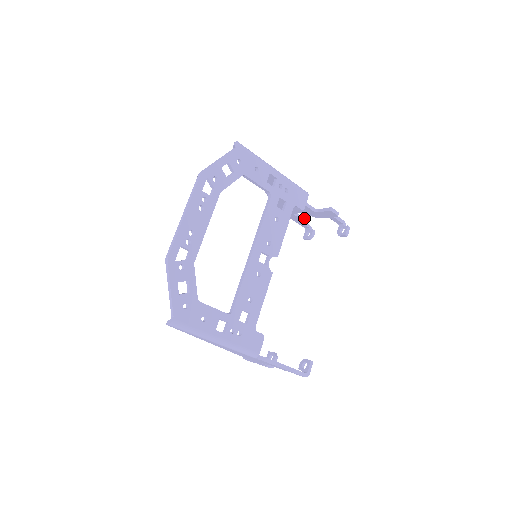
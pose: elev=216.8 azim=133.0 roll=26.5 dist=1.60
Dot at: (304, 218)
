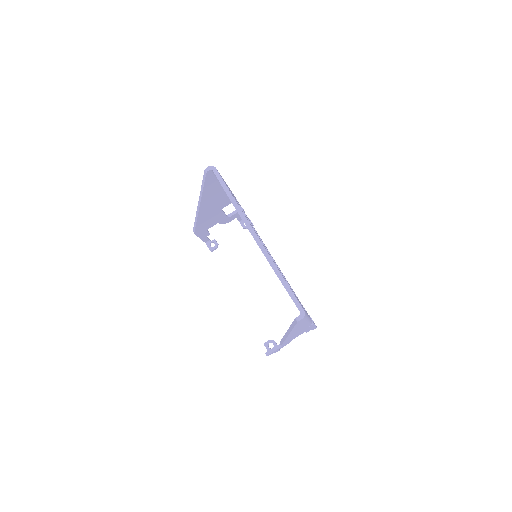
Dot at: occluded
